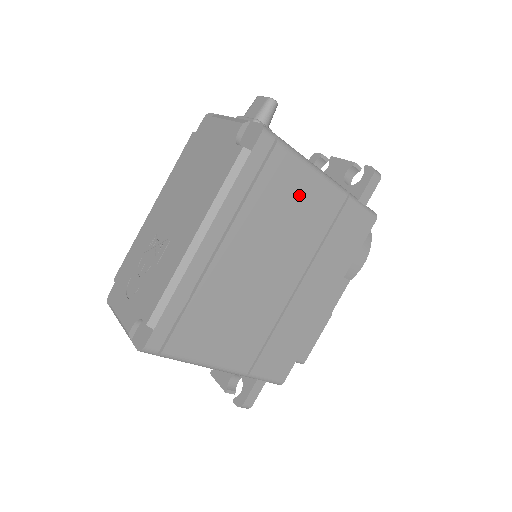
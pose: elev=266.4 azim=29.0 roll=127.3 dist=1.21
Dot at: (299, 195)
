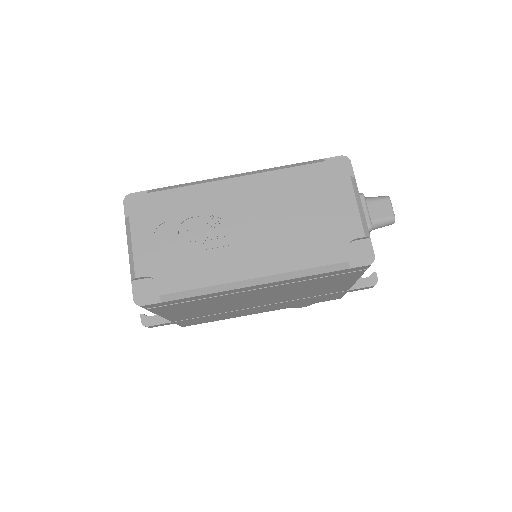
Dot at: (332, 285)
